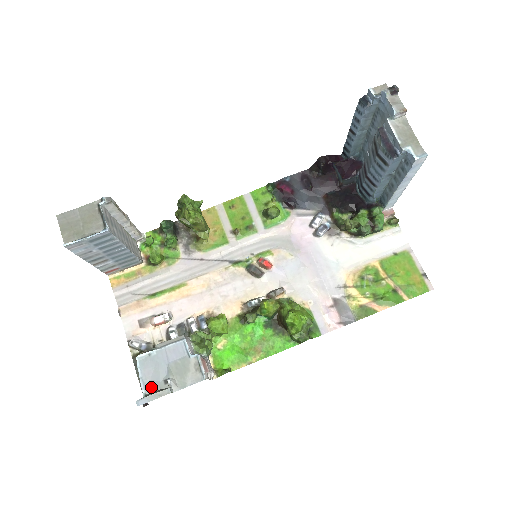
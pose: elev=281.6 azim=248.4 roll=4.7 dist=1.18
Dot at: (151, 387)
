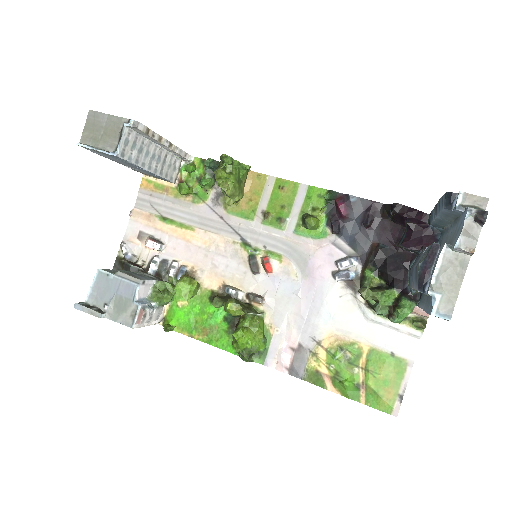
Dot at: (94, 300)
